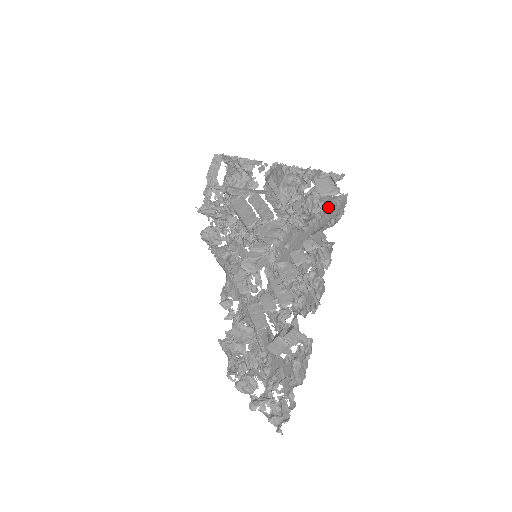
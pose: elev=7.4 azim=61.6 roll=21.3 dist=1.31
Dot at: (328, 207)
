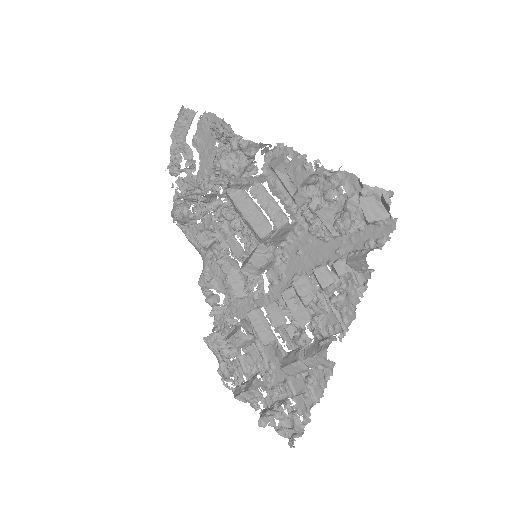
Dot at: (365, 225)
